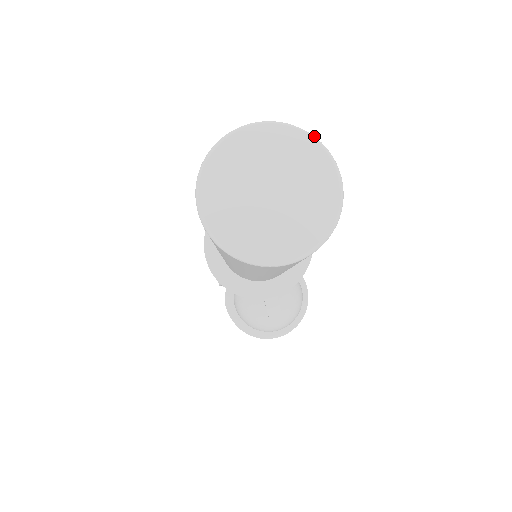
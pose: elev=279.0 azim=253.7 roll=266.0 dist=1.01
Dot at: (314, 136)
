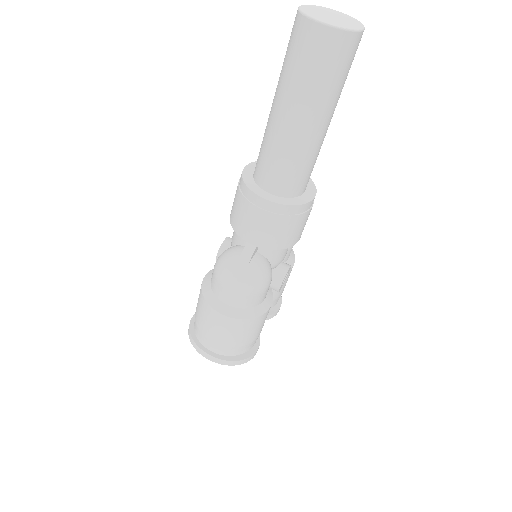
Dot at: (362, 24)
